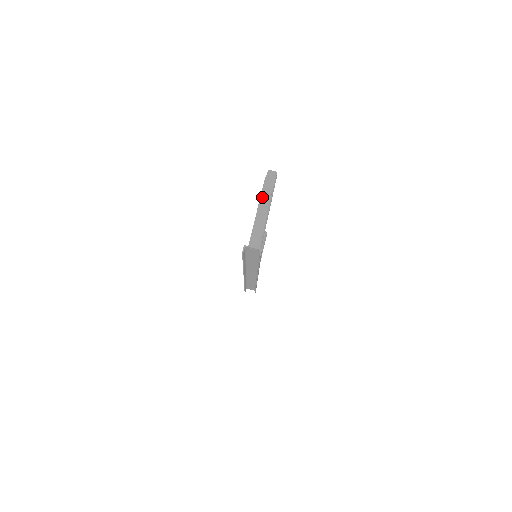
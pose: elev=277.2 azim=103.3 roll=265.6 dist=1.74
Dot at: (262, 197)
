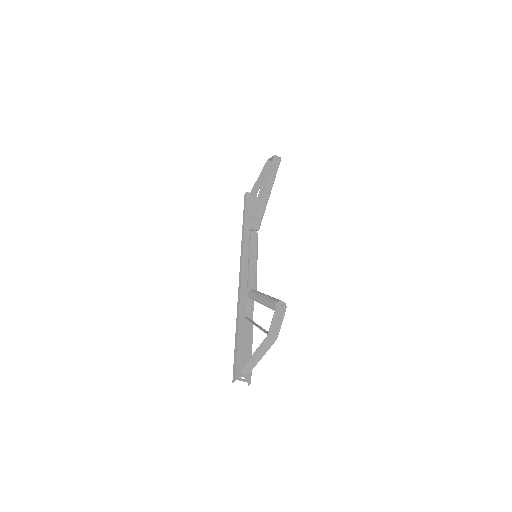
Dot at: (262, 346)
